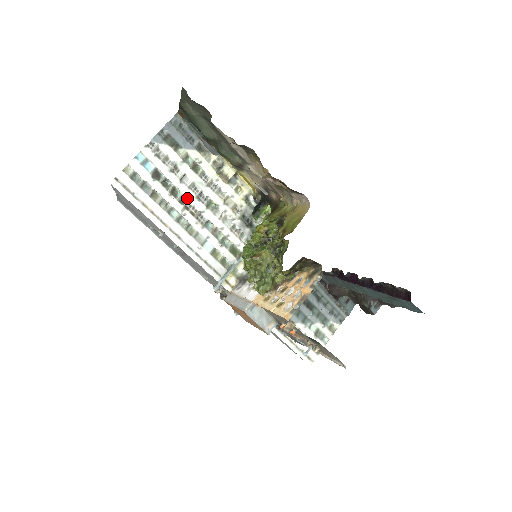
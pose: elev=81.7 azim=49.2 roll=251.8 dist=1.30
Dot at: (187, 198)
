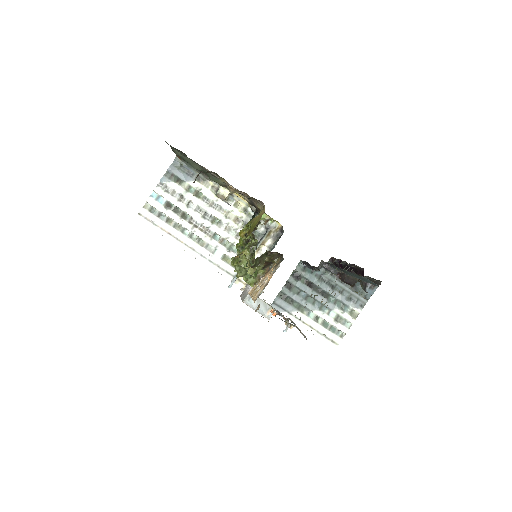
Dot at: (195, 219)
